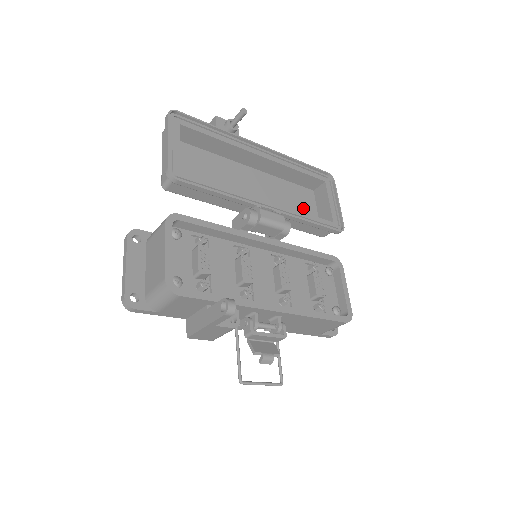
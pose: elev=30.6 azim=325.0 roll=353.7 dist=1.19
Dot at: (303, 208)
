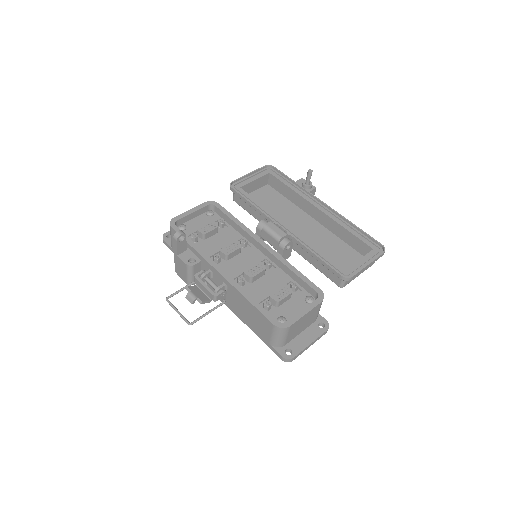
Dot at: (339, 261)
